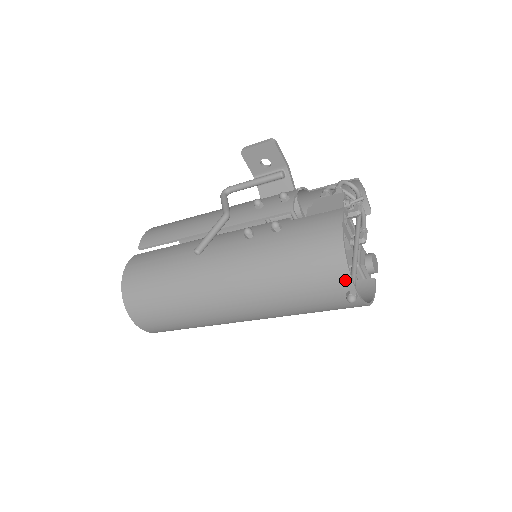
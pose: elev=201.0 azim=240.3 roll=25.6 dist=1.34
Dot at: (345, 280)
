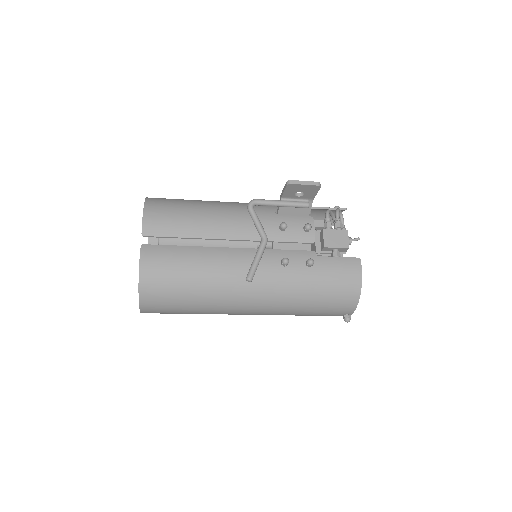
Dot at: (350, 310)
